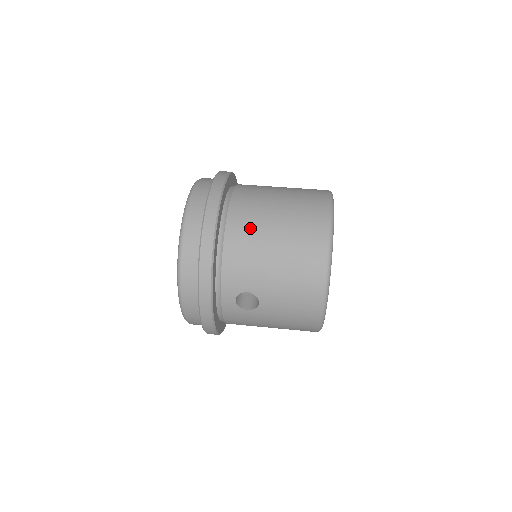
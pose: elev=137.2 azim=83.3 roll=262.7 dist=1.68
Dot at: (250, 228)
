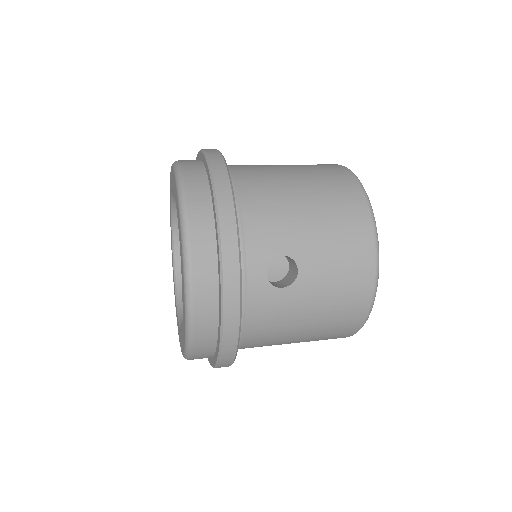
Dot at: (266, 181)
